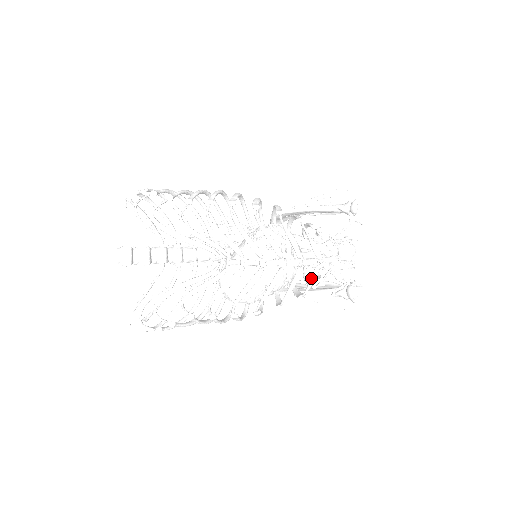
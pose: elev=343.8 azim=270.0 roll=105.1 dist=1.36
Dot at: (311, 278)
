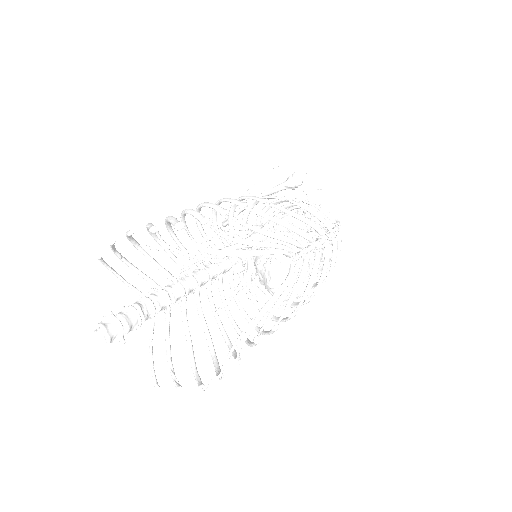
Dot at: (338, 244)
